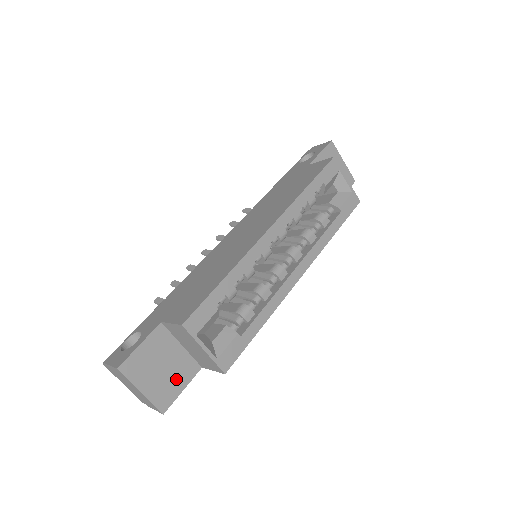
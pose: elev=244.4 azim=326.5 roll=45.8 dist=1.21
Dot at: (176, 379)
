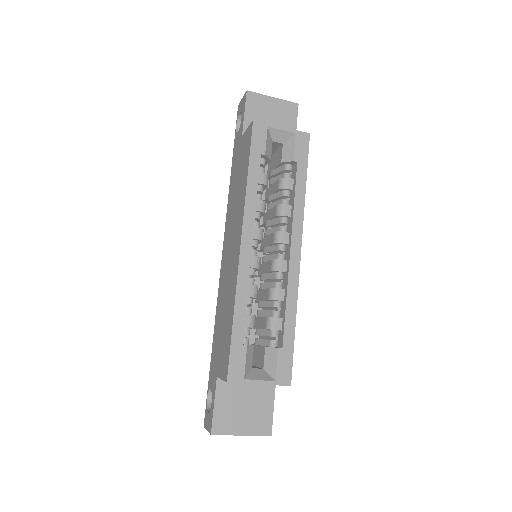
Dot at: (262, 405)
